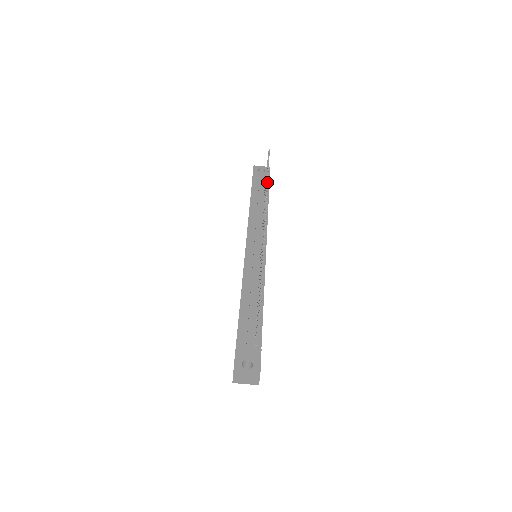
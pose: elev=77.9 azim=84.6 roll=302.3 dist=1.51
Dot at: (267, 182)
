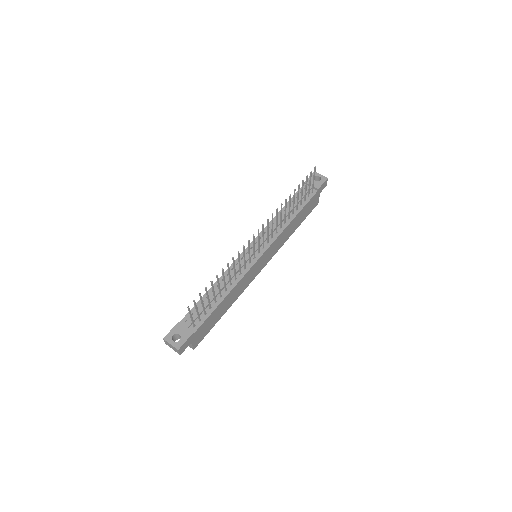
Dot at: (286, 199)
